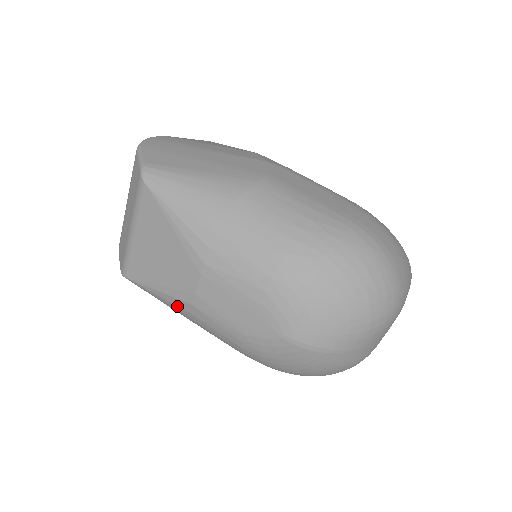
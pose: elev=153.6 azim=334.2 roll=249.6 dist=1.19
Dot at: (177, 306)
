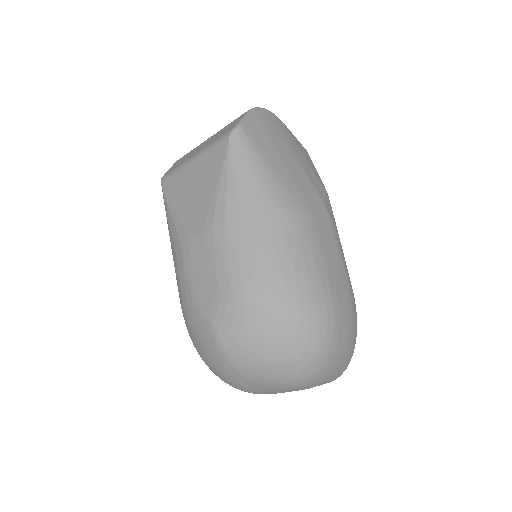
Dot at: (172, 235)
